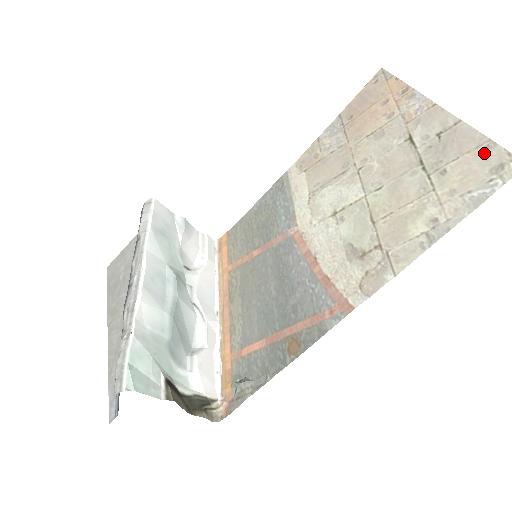
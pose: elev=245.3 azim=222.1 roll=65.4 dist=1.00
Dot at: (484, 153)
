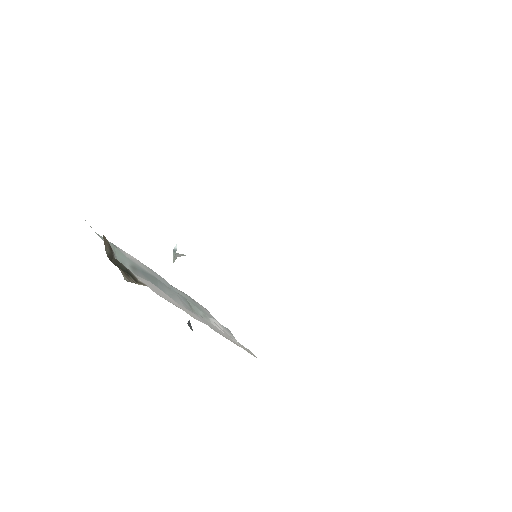
Dot at: occluded
